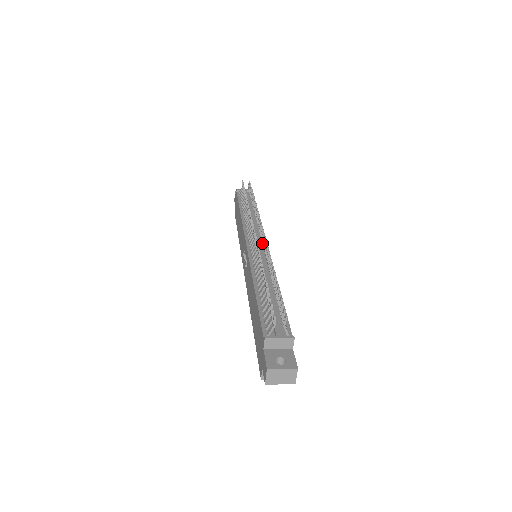
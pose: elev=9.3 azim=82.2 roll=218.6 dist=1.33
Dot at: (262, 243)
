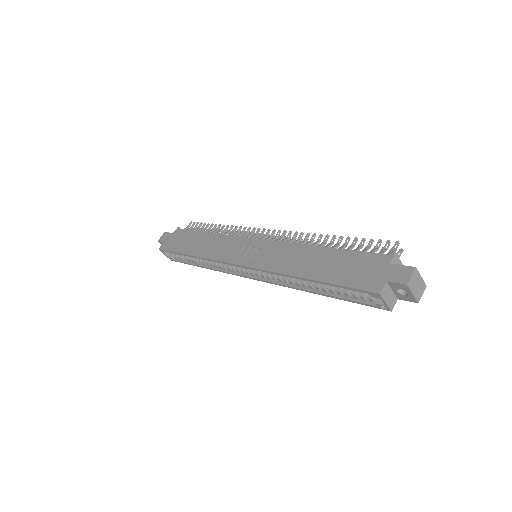
Dot at: occluded
